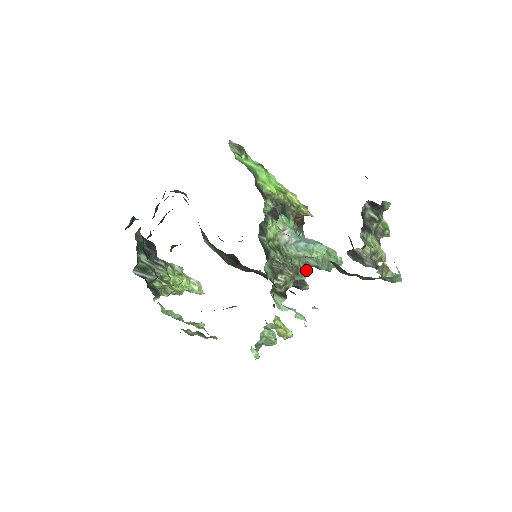
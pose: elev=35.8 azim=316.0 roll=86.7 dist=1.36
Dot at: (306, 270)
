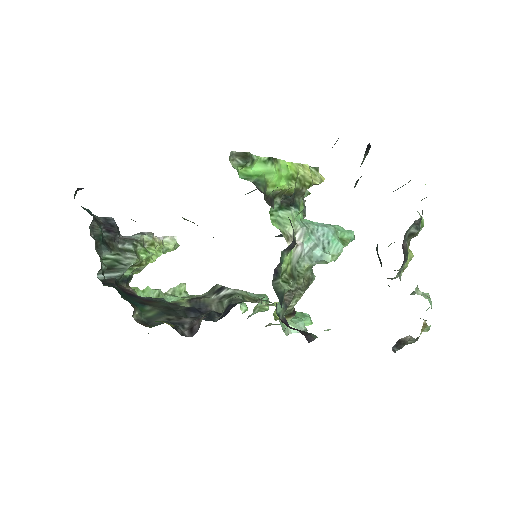
Dot at: occluded
